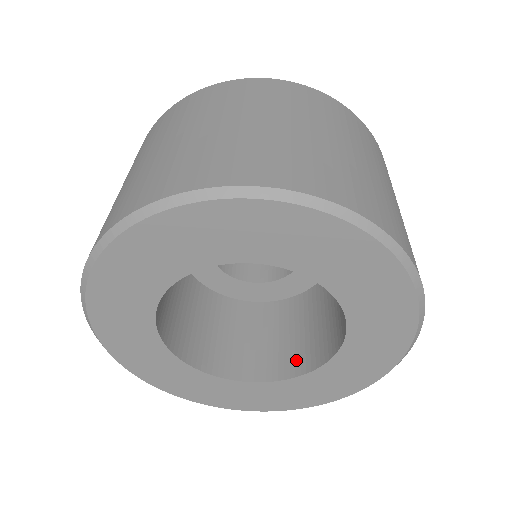
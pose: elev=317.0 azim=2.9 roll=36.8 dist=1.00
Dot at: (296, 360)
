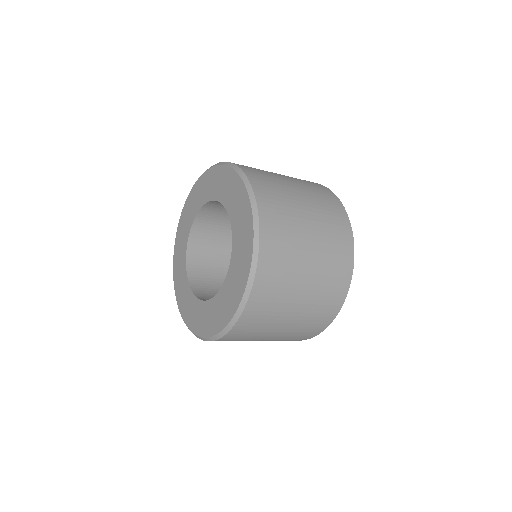
Dot at: occluded
